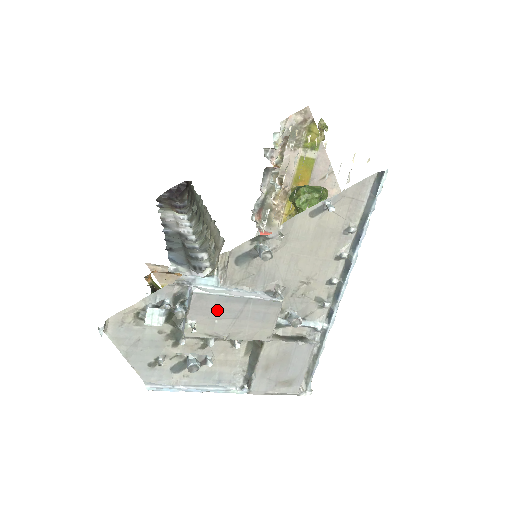
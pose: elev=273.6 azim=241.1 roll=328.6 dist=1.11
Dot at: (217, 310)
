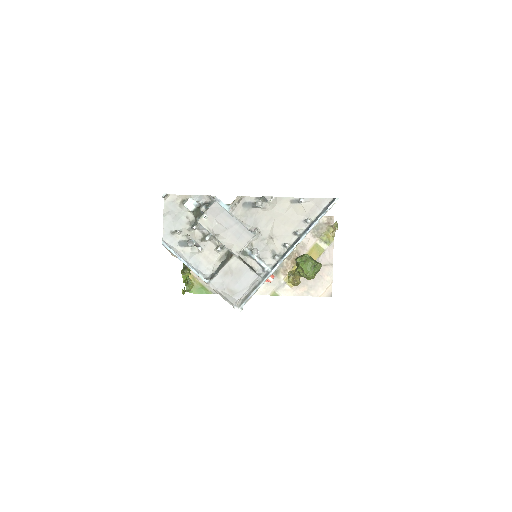
Dot at: (221, 218)
